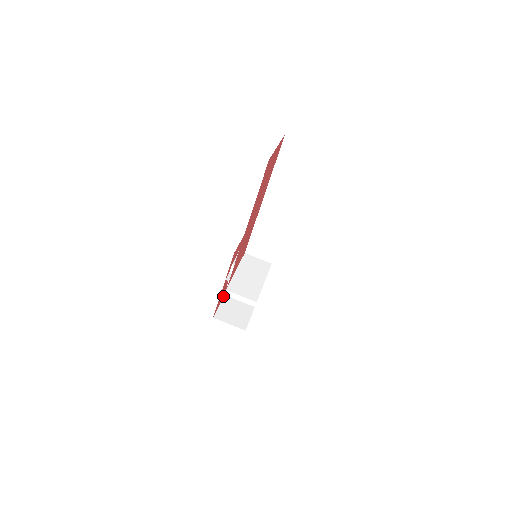
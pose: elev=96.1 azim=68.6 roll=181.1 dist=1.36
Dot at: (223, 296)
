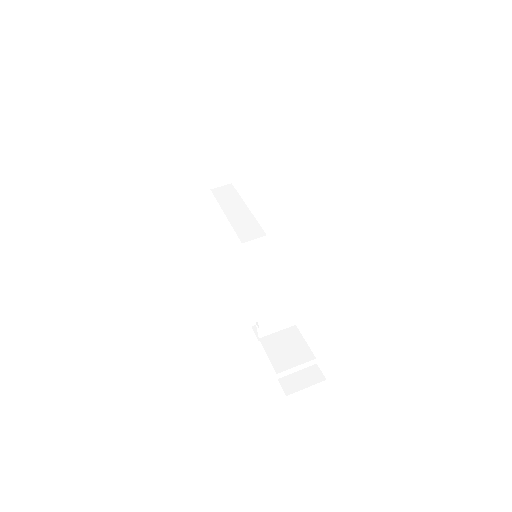
Dot at: occluded
